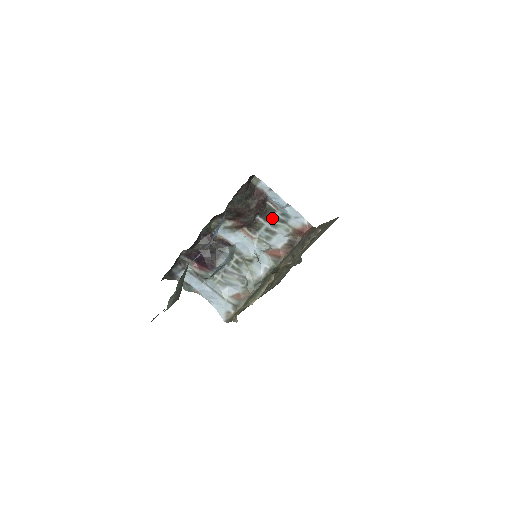
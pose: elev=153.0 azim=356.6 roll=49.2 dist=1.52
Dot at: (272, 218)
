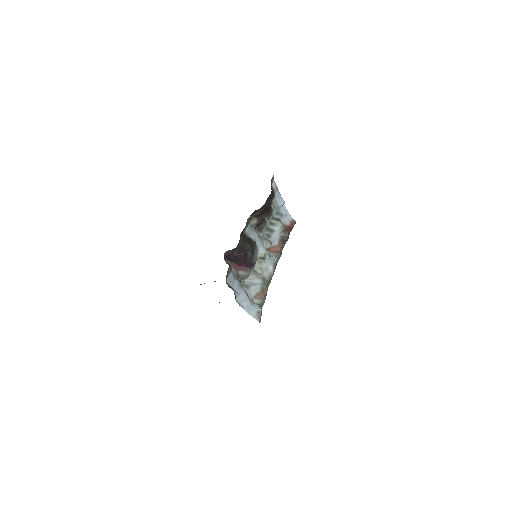
Dot at: (271, 217)
